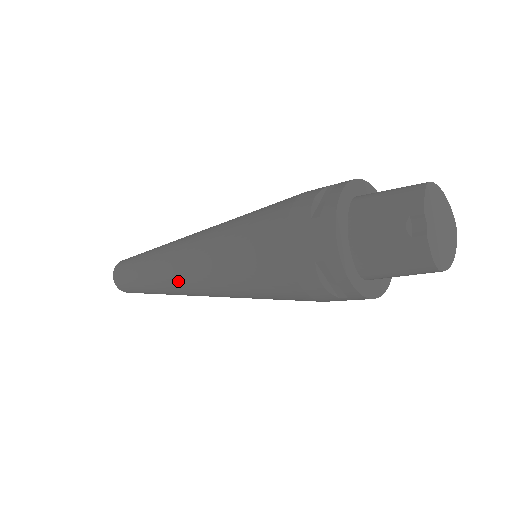
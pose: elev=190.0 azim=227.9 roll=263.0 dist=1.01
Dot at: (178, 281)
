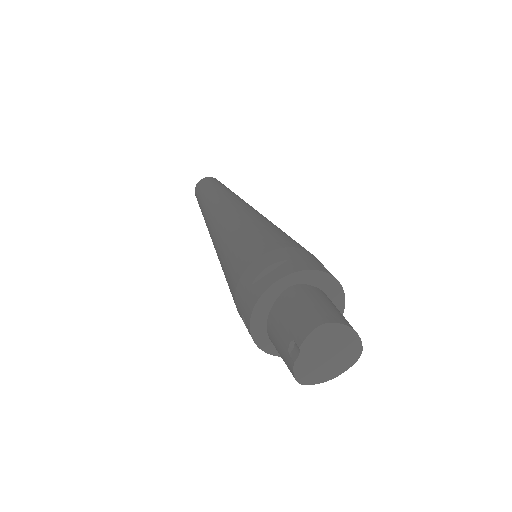
Dot at: occluded
